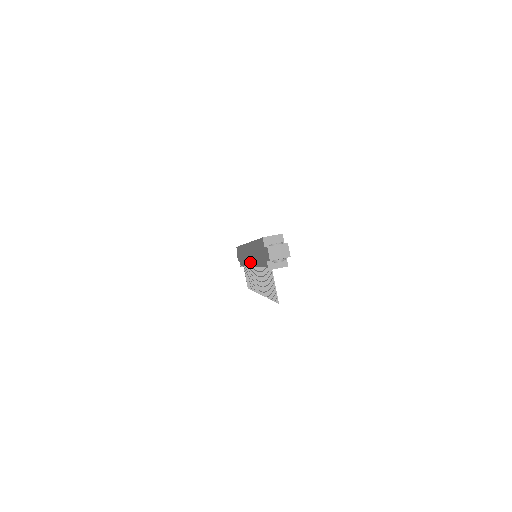
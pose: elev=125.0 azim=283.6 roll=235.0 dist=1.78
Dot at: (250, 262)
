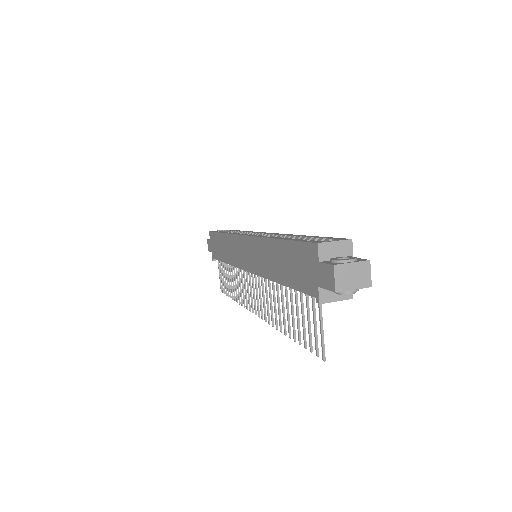
Dot at: (247, 265)
